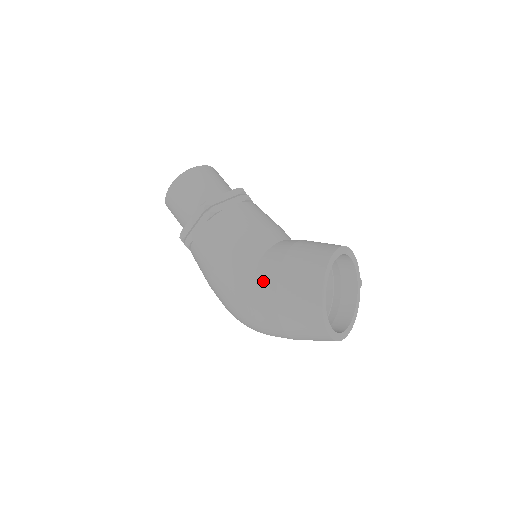
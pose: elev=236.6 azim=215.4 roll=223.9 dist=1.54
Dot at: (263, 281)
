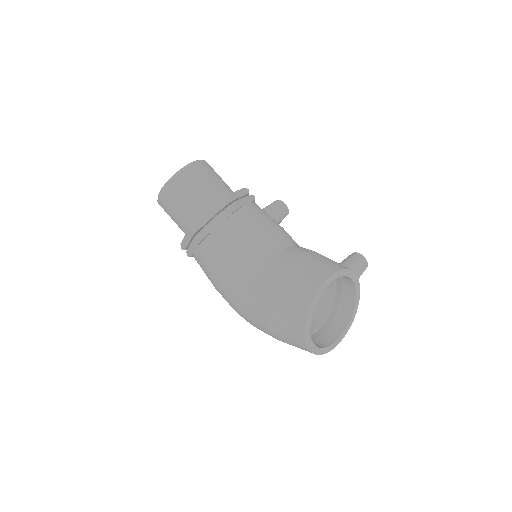
Dot at: (256, 312)
